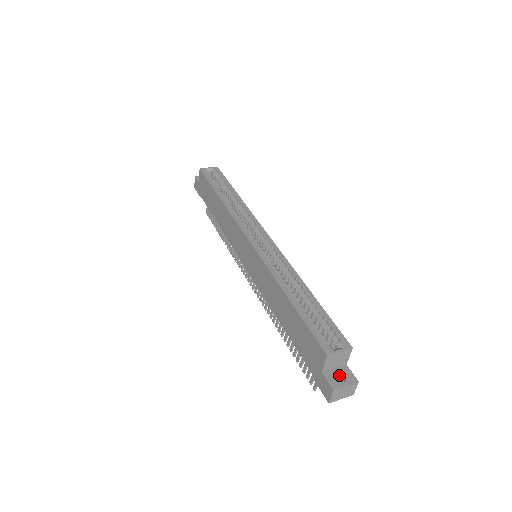
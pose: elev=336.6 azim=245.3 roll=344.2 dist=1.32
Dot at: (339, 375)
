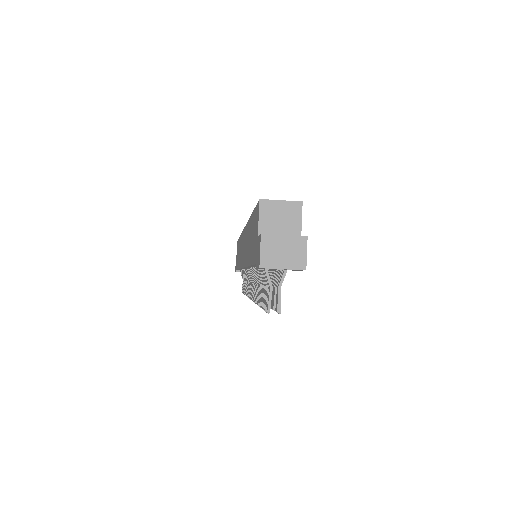
Dot at: occluded
